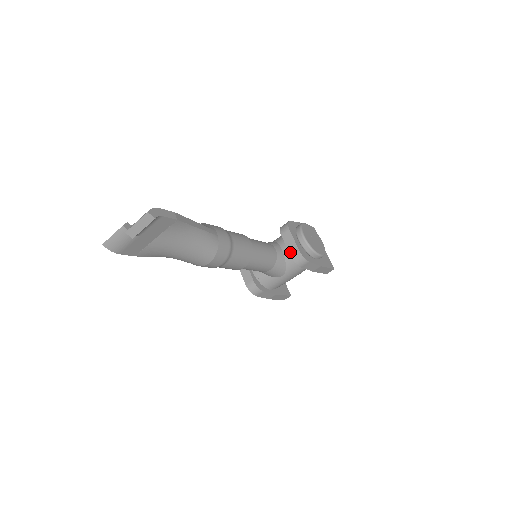
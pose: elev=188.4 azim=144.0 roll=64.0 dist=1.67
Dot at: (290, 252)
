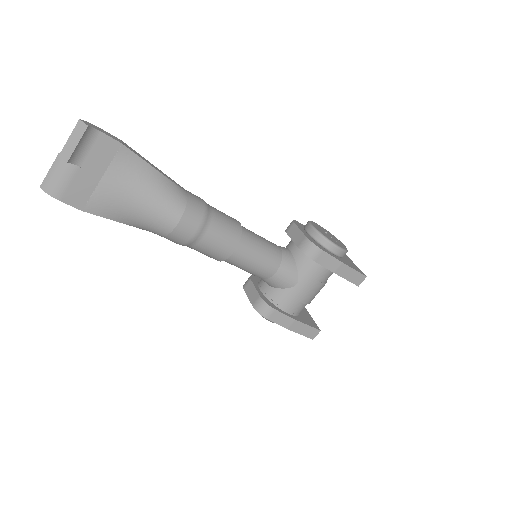
Dot at: (297, 244)
